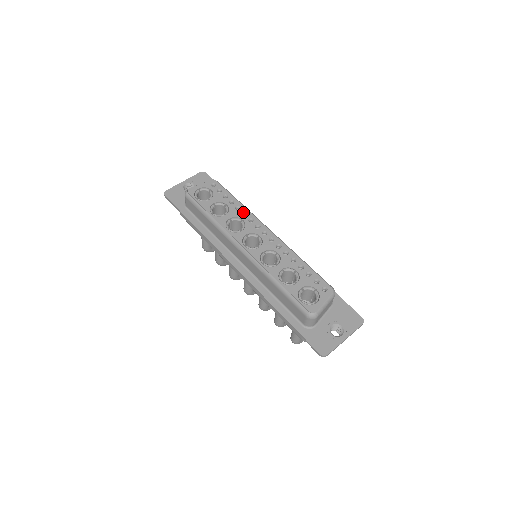
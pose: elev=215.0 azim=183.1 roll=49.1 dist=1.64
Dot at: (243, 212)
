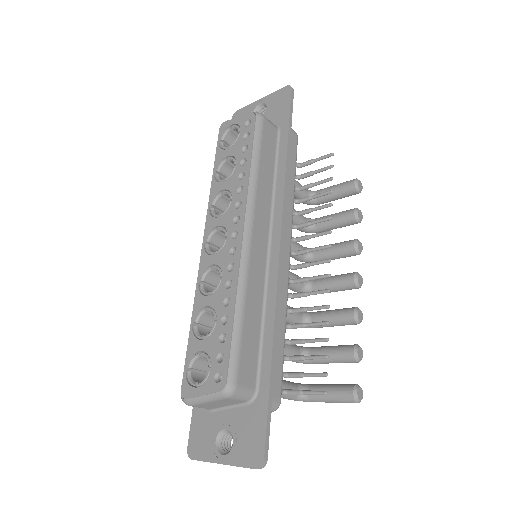
Dot at: (241, 185)
